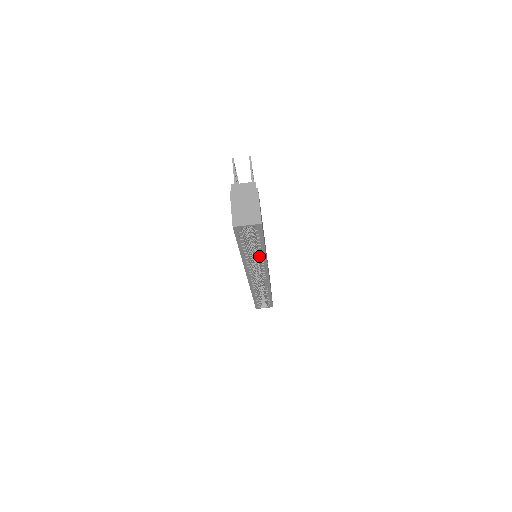
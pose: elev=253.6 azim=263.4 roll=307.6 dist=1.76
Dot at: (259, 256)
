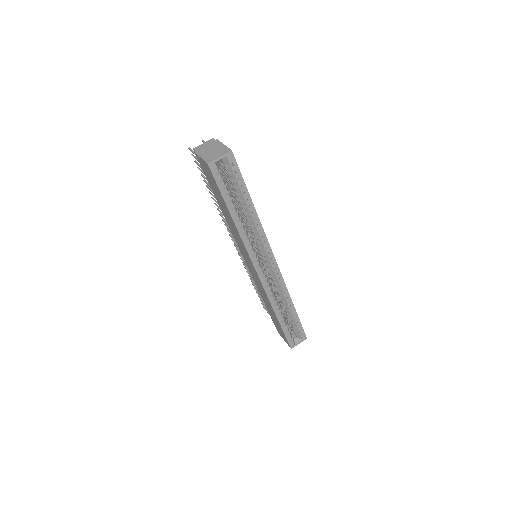
Dot at: (252, 221)
